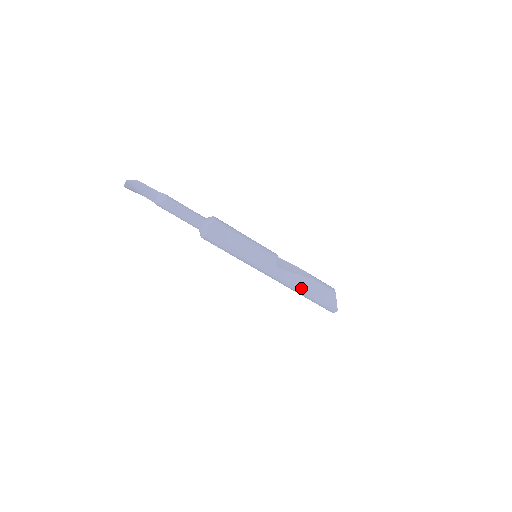
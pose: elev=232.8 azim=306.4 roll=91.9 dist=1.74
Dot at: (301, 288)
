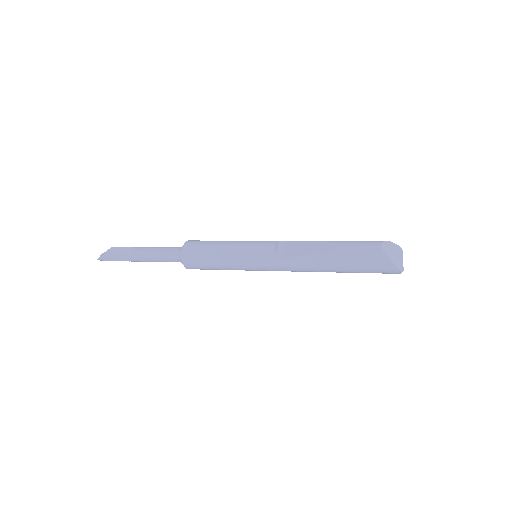
Dot at: (326, 267)
